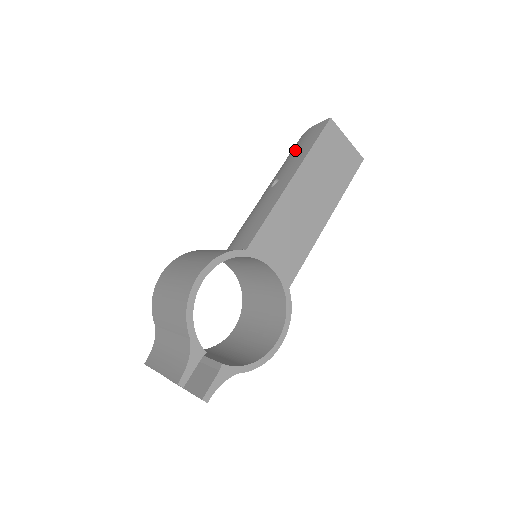
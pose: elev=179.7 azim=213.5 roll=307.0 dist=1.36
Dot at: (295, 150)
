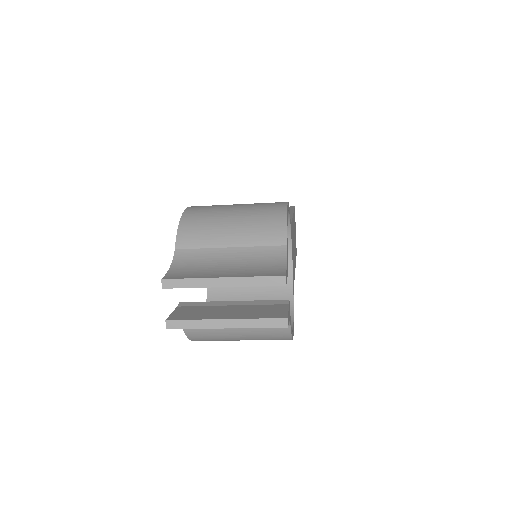
Dot at: occluded
